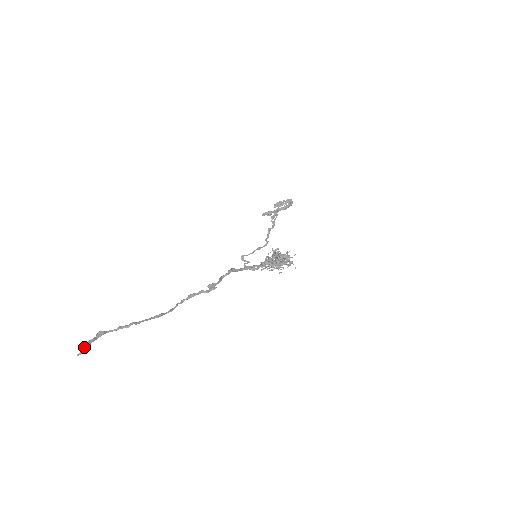
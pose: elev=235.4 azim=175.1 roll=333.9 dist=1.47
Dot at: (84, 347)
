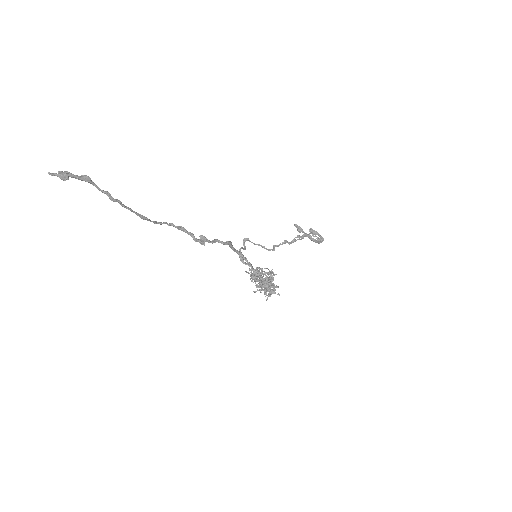
Dot at: (62, 174)
